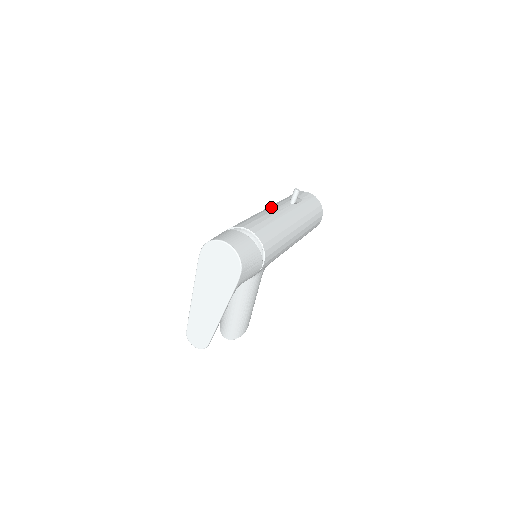
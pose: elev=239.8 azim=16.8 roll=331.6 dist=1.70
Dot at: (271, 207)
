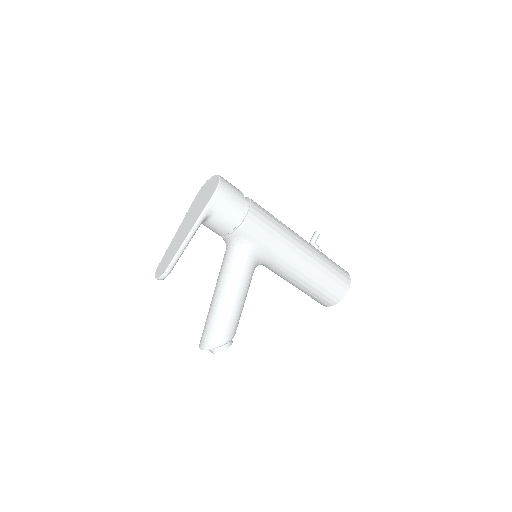
Dot at: occluded
